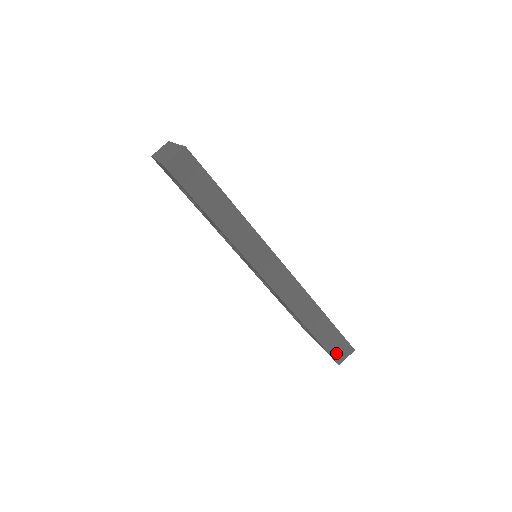
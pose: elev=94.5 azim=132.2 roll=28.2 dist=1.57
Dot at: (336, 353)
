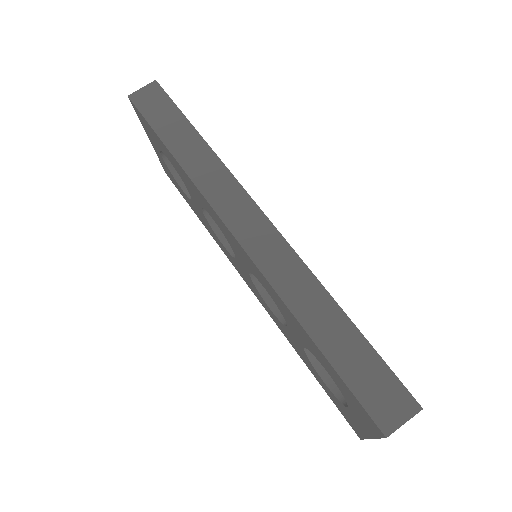
Dot at: (376, 405)
